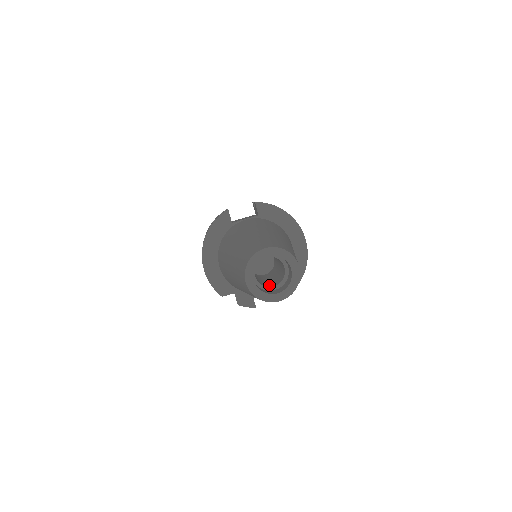
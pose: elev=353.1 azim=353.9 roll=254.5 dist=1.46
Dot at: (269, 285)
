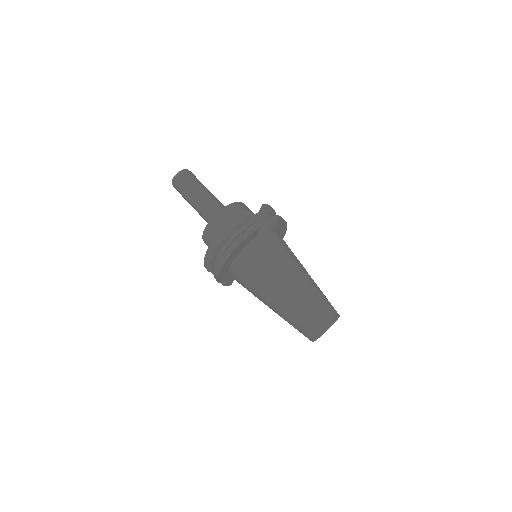
Dot at: occluded
